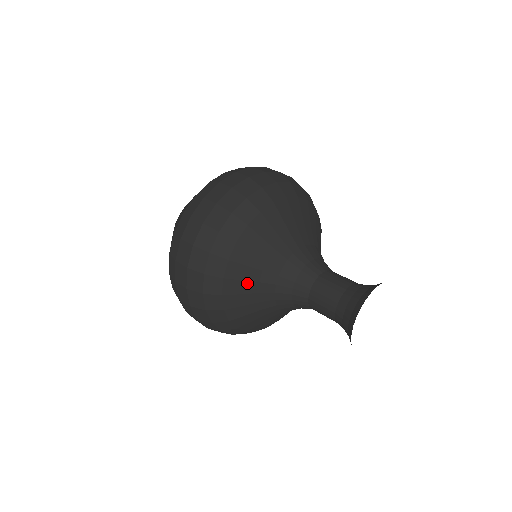
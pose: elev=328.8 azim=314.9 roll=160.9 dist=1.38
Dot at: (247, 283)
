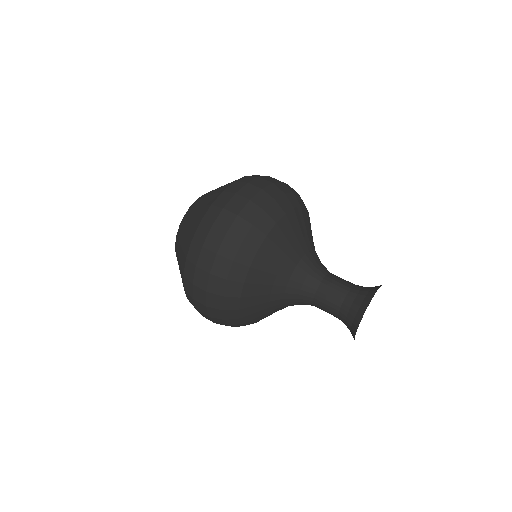
Dot at: (260, 297)
